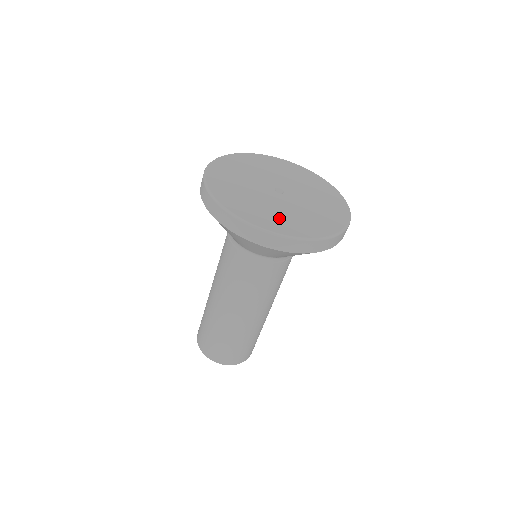
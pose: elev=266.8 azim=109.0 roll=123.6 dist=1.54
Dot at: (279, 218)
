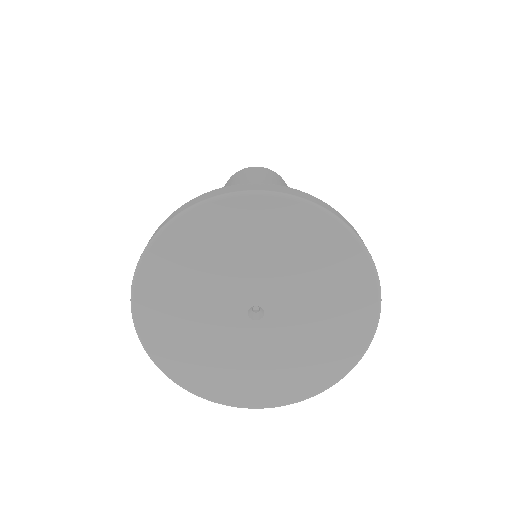
Dot at: (266, 379)
